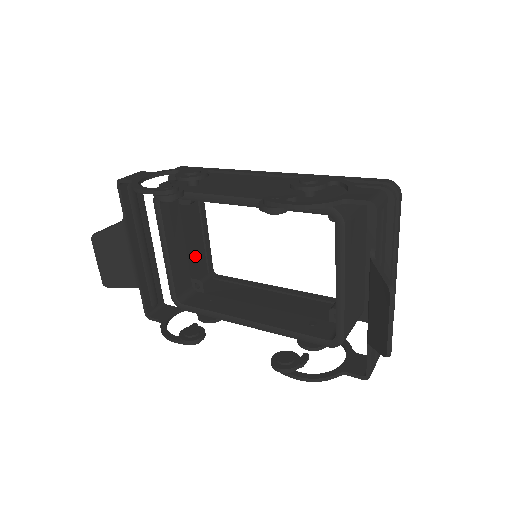
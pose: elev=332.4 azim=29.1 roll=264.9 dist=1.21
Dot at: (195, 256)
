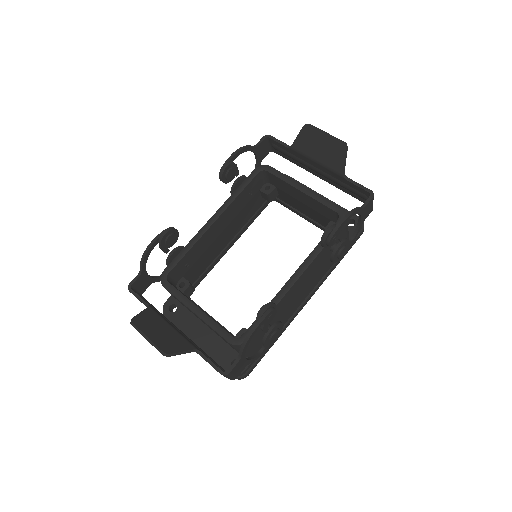
Dot at: occluded
